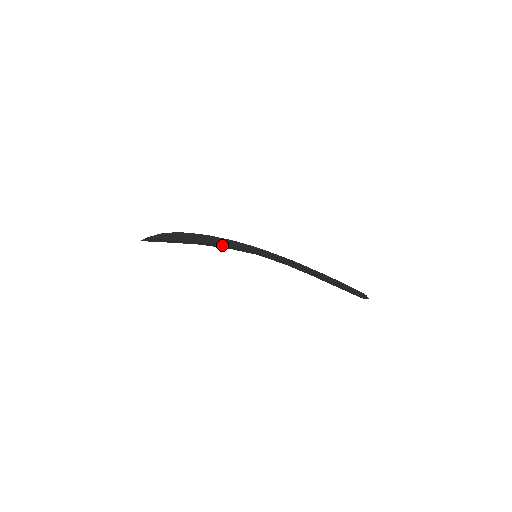
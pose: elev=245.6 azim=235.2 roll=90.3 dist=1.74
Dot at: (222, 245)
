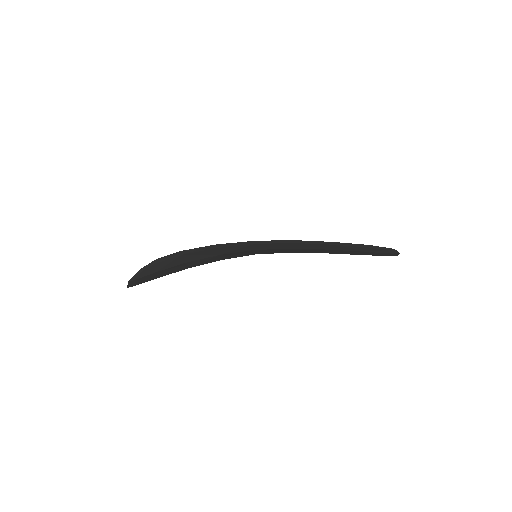
Dot at: (212, 256)
